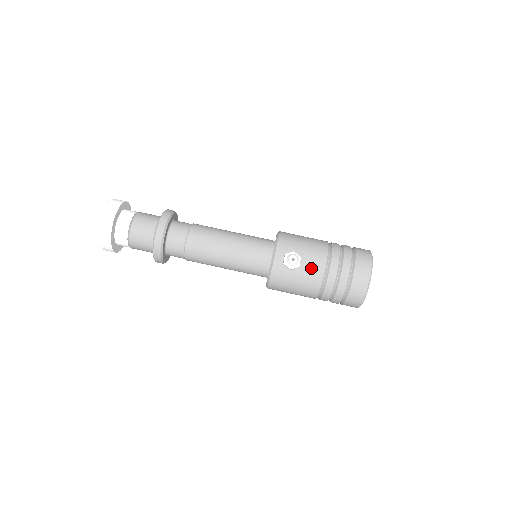
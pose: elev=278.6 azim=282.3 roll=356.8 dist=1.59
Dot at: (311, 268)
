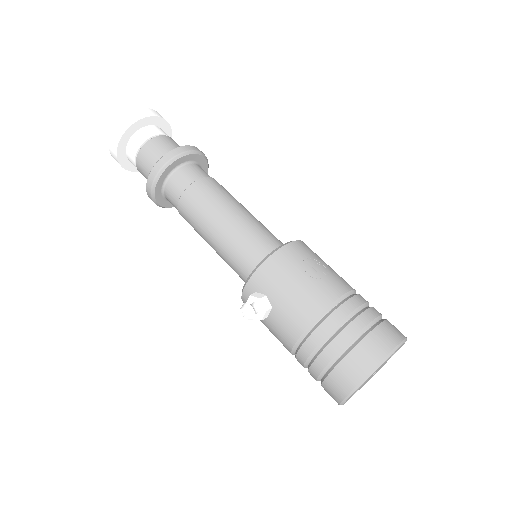
Dot at: (280, 328)
